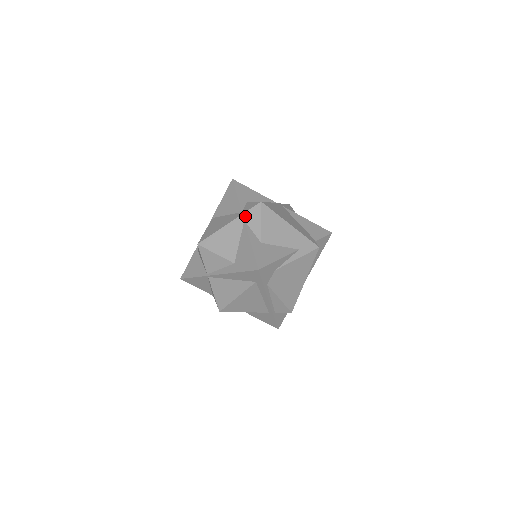
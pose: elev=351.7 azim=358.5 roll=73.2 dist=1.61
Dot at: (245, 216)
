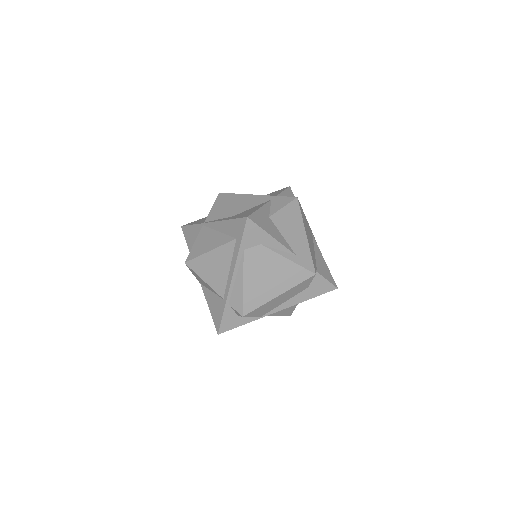
Dot at: (275, 197)
